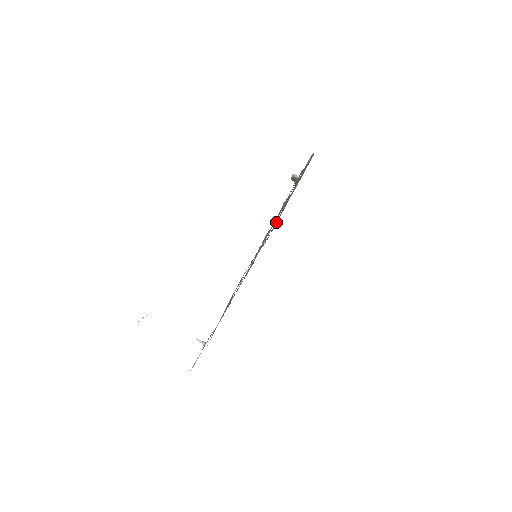
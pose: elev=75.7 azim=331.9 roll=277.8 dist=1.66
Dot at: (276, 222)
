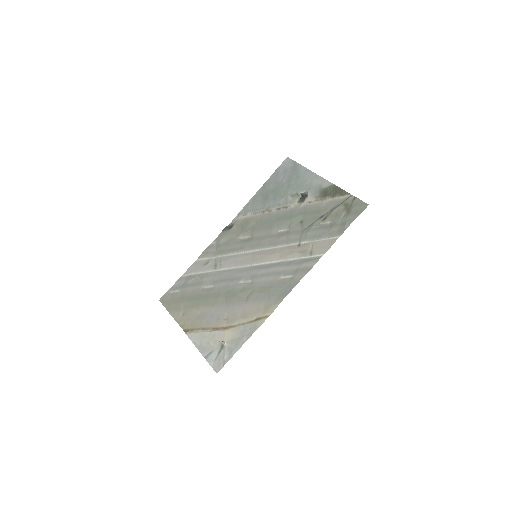
Dot at: (251, 213)
